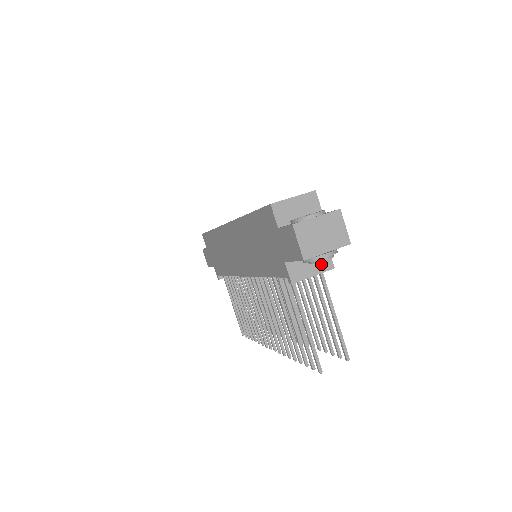
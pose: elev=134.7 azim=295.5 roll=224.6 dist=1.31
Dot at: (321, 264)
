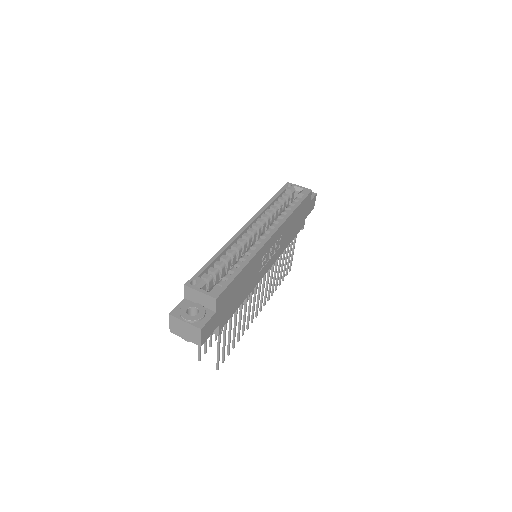
Dot at: occluded
